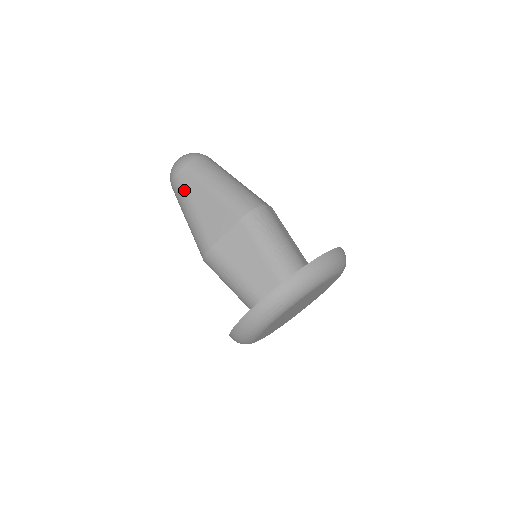
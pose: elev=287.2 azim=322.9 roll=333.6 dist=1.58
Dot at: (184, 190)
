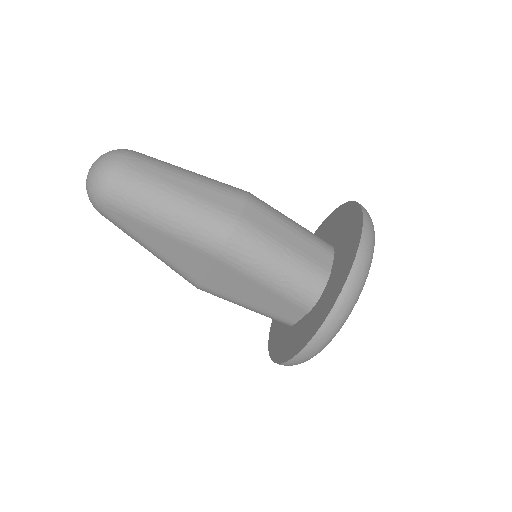
Dot at: (124, 229)
